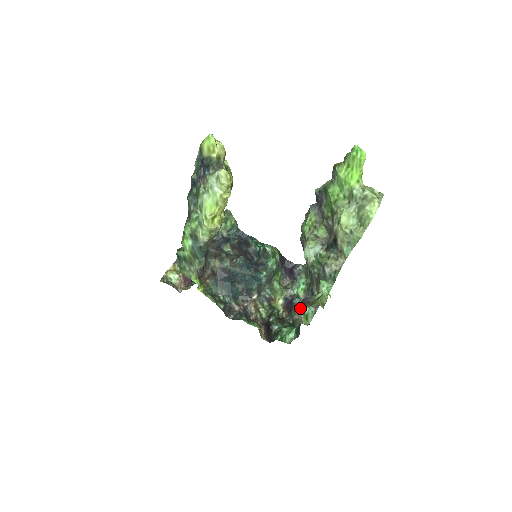
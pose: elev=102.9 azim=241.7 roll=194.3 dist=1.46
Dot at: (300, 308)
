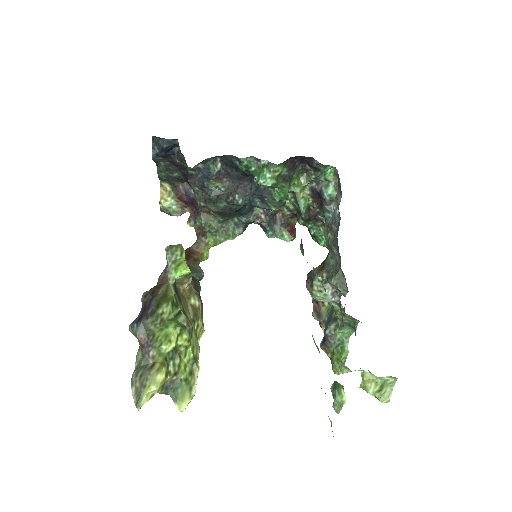
Dot at: occluded
